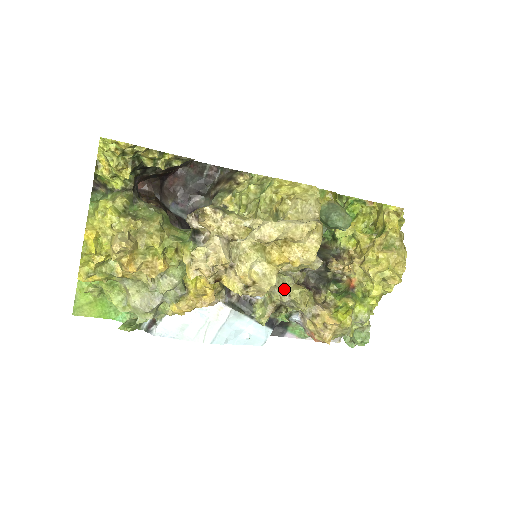
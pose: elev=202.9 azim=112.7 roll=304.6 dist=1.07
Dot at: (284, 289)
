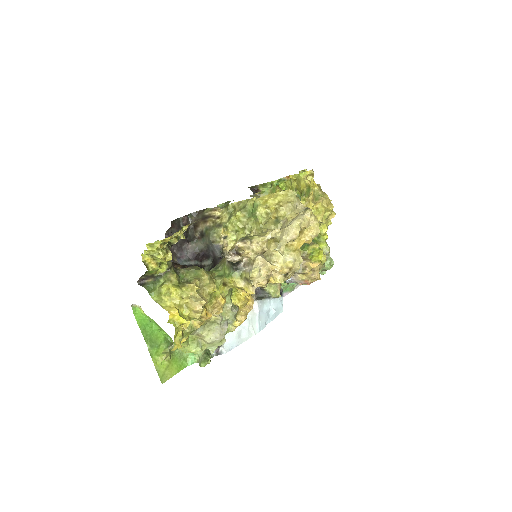
Dot at: occluded
